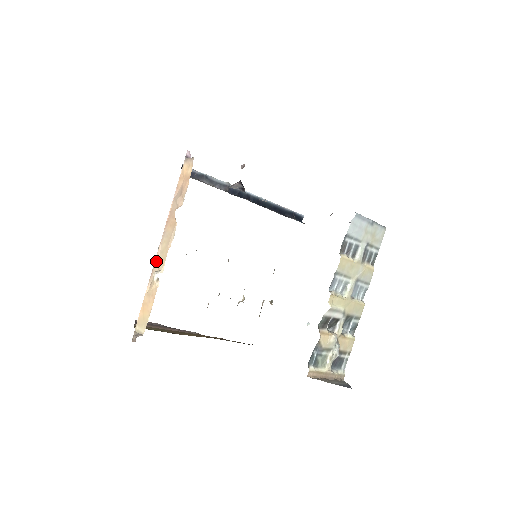
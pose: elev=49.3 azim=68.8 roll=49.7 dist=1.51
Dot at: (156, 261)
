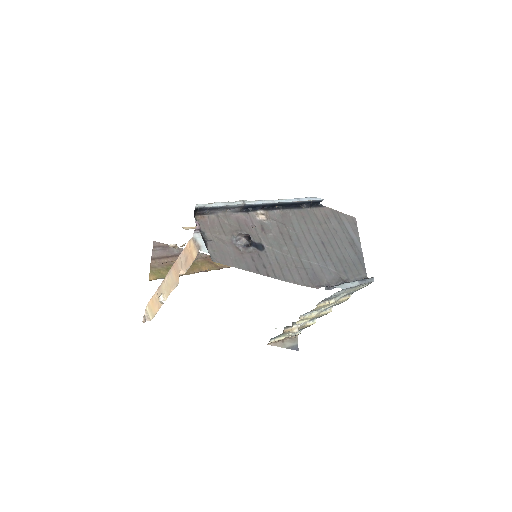
Dot at: (163, 284)
